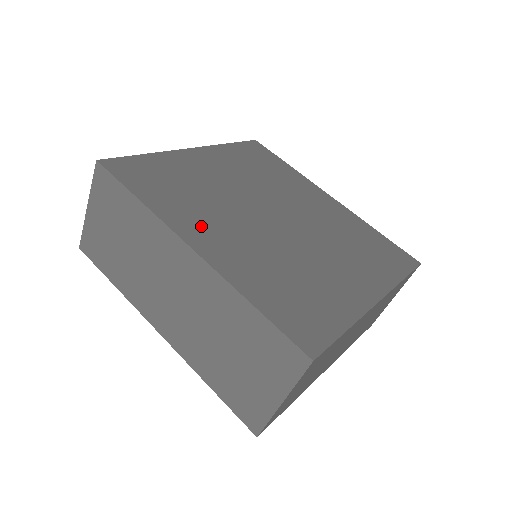
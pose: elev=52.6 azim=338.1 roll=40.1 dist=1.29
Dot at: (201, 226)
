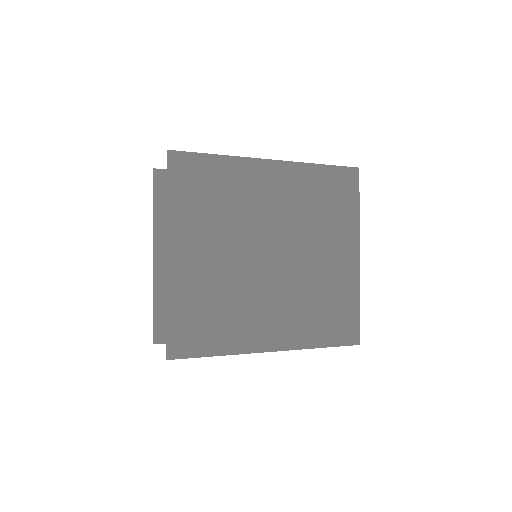
Dot at: (258, 329)
